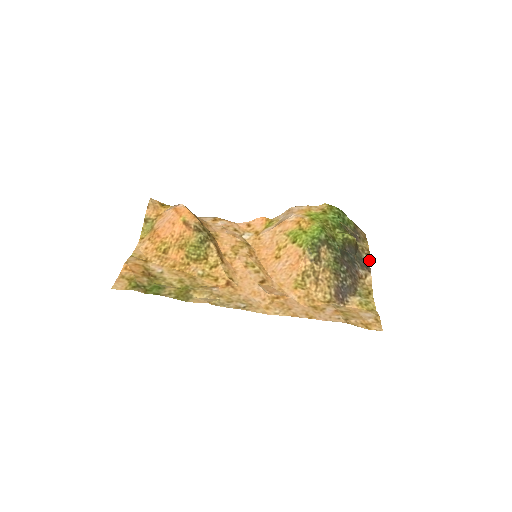
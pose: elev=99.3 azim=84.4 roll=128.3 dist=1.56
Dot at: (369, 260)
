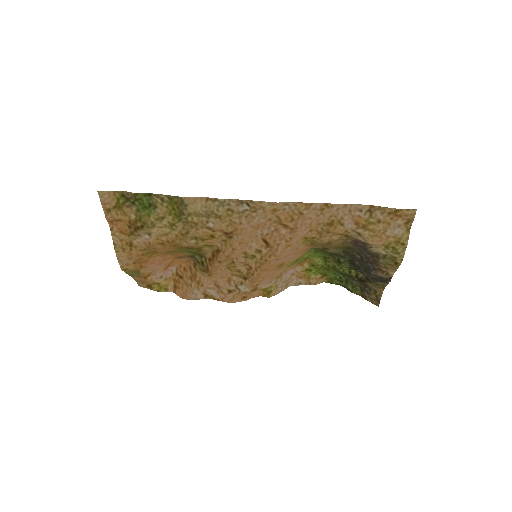
Dot at: (387, 284)
